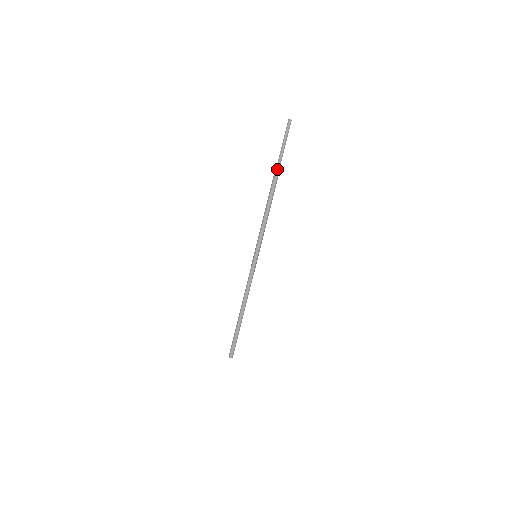
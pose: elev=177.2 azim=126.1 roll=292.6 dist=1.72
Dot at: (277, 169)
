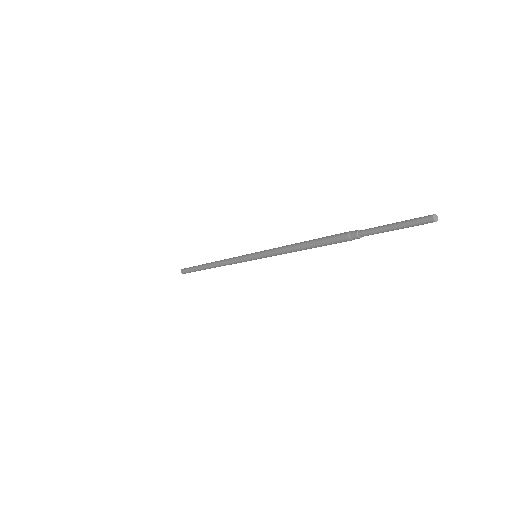
Dot at: (352, 238)
